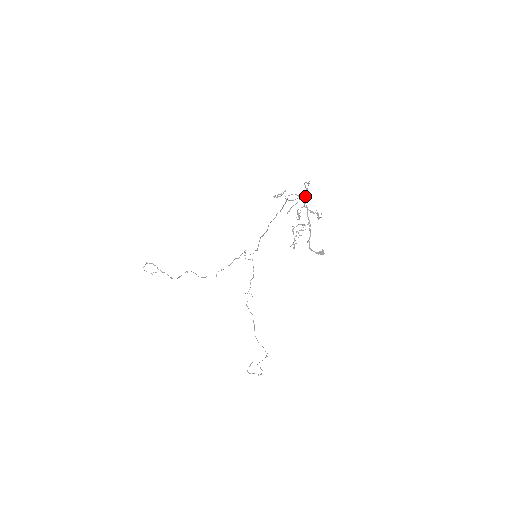
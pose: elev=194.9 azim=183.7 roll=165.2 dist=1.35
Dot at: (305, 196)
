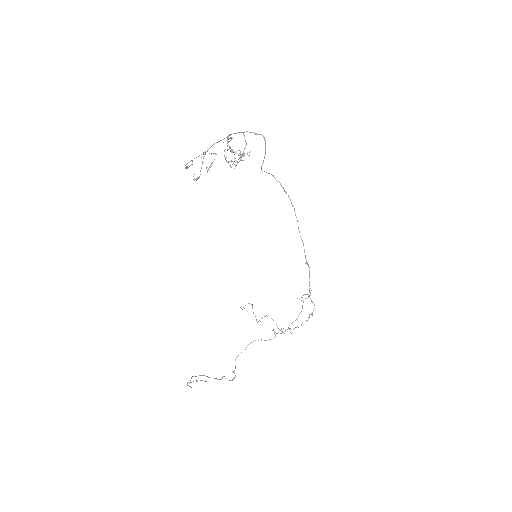
Dot at: (230, 134)
